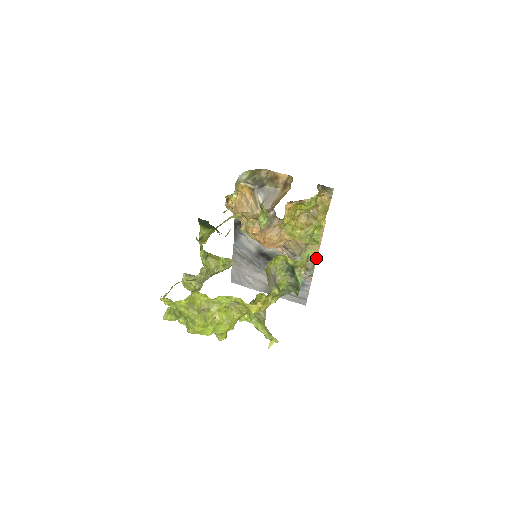
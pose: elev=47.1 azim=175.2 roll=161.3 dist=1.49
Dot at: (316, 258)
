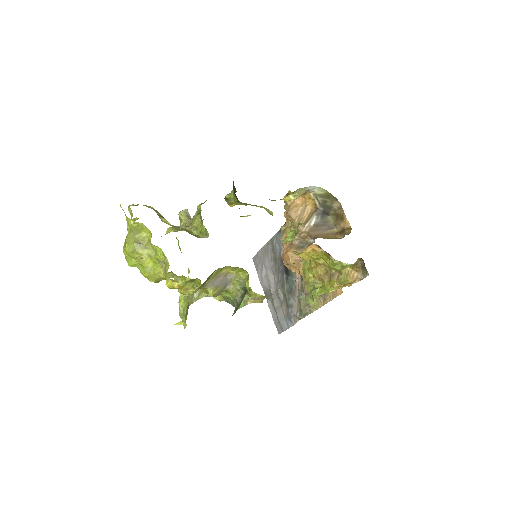
Dot at: (313, 311)
